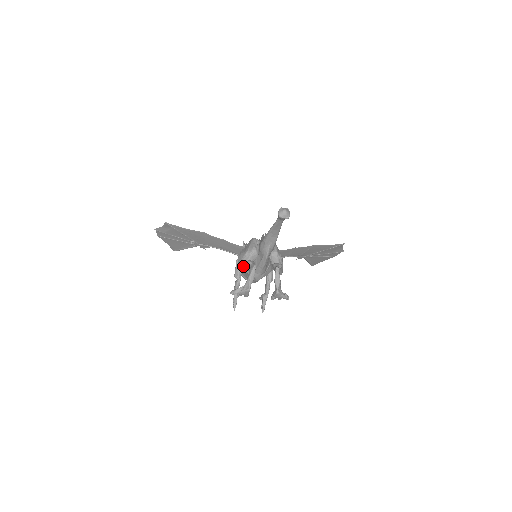
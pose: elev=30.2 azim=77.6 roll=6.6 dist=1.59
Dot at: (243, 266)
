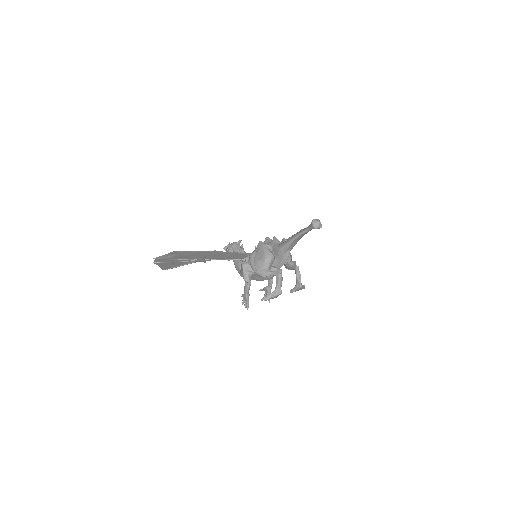
Dot at: (265, 273)
